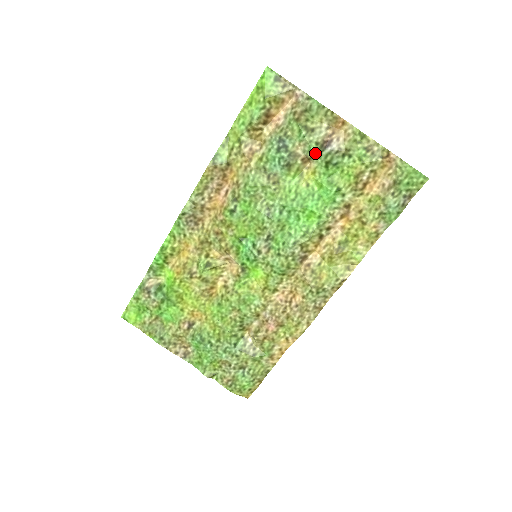
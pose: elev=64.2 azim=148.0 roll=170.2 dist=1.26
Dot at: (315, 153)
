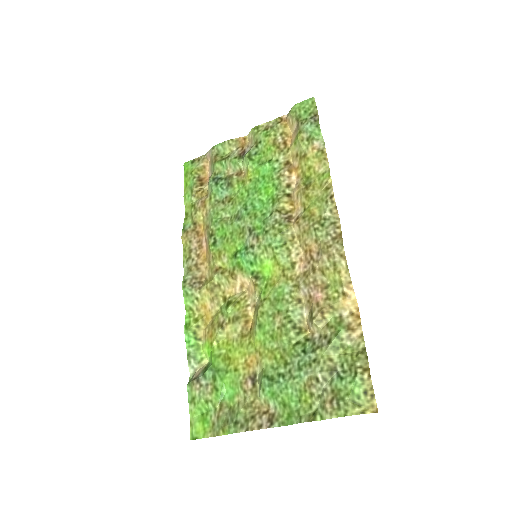
Dot at: (238, 162)
